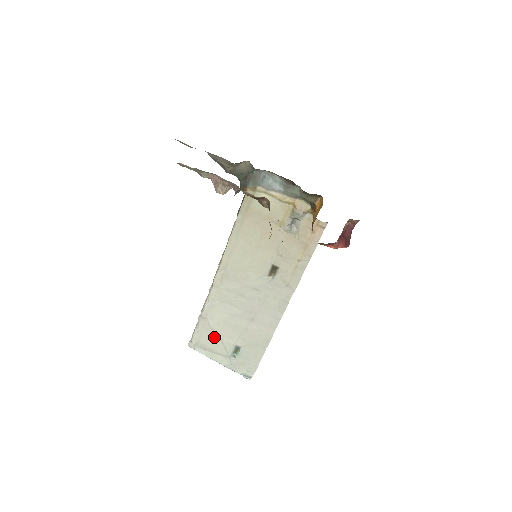
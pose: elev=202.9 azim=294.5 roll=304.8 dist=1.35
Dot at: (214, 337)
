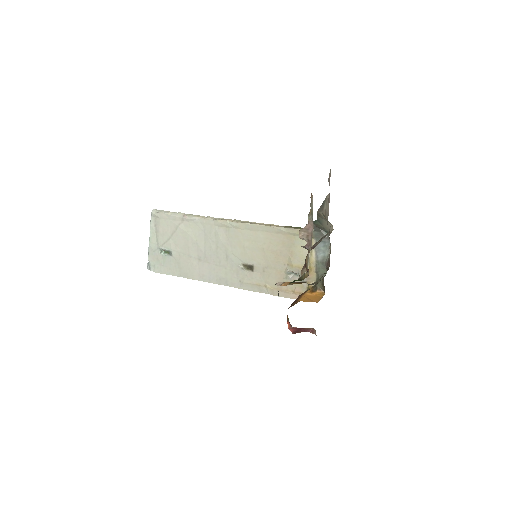
Dot at: (170, 231)
